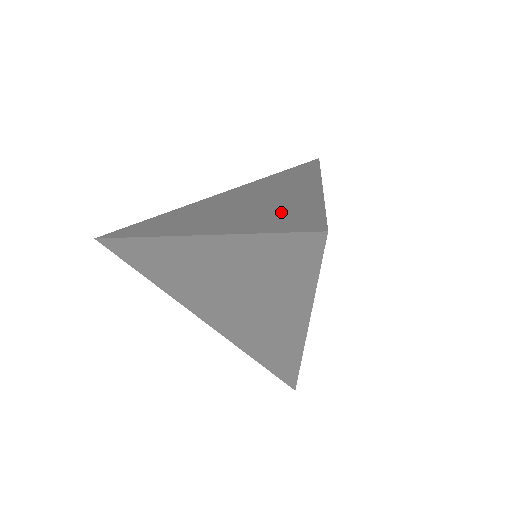
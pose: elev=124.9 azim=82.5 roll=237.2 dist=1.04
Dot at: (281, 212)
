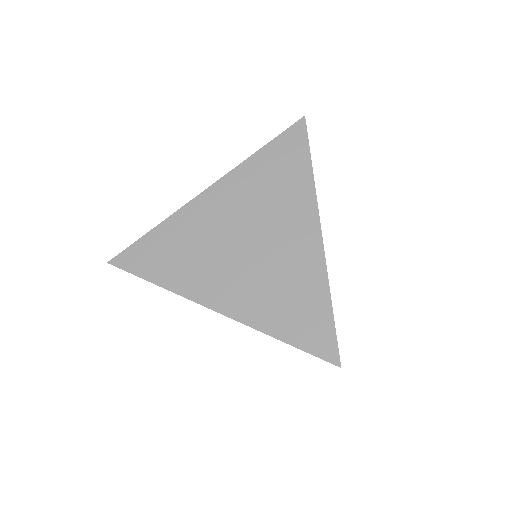
Dot at: occluded
